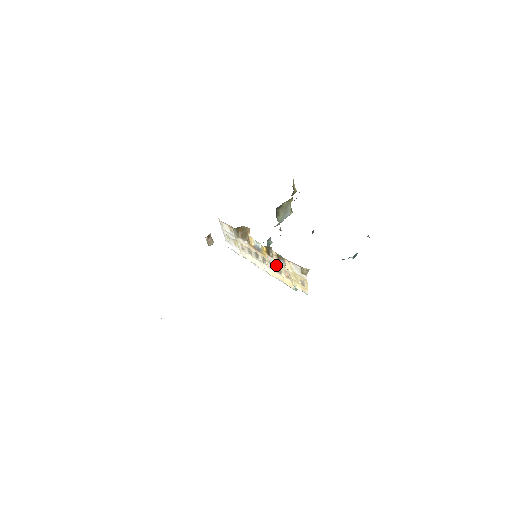
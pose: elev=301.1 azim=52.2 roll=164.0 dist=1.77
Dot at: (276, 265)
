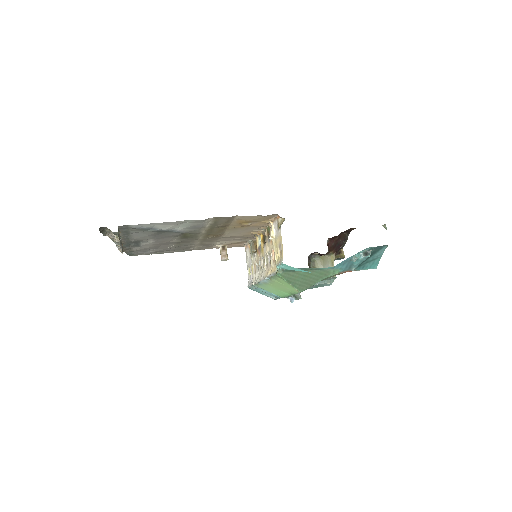
Dot at: (267, 251)
